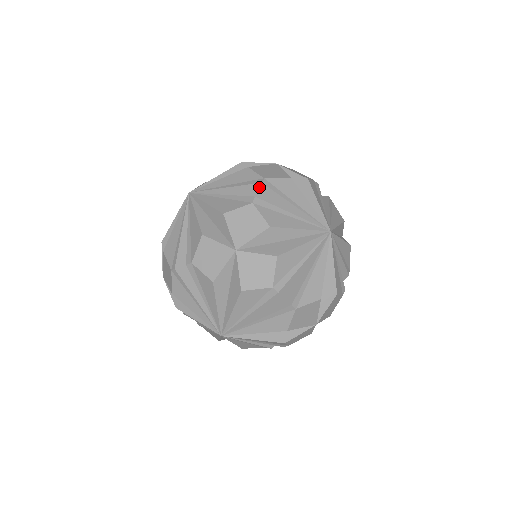
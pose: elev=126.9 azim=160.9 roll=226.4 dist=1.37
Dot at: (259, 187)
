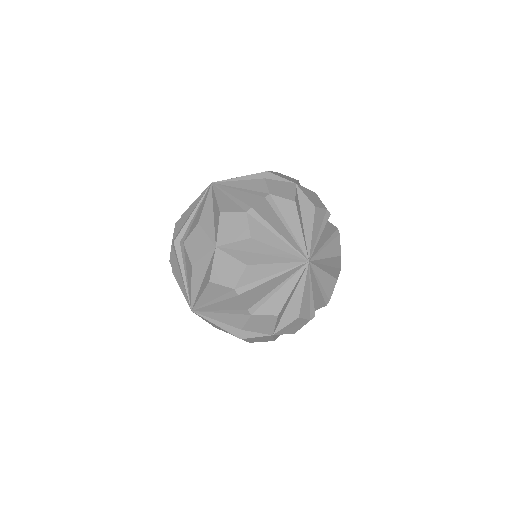
Dot at: occluded
